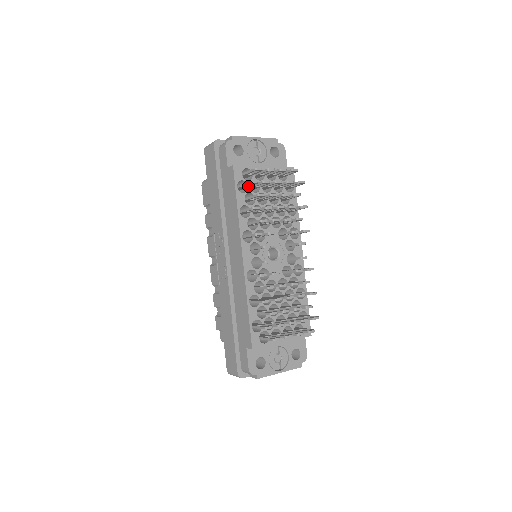
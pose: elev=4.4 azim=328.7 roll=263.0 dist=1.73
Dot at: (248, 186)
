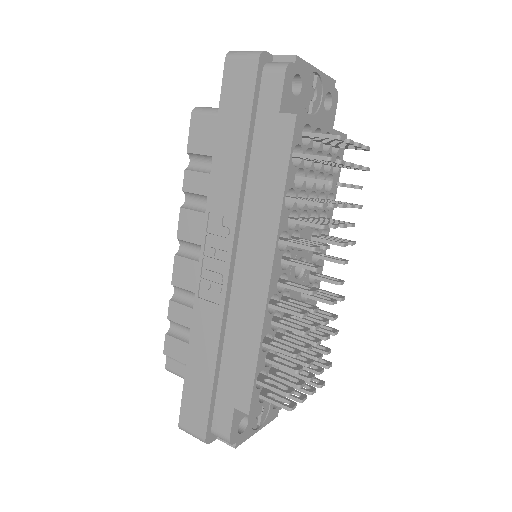
Dot at: occluded
